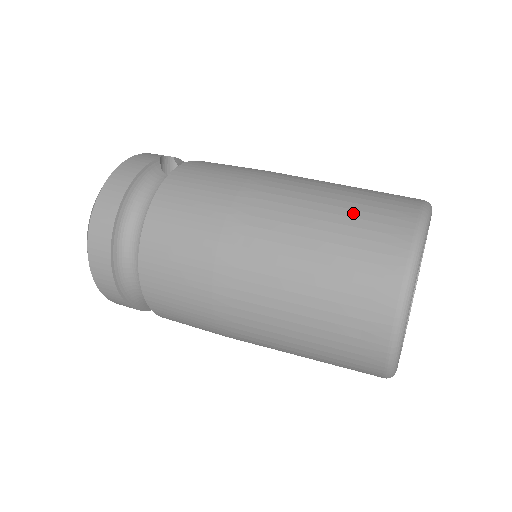
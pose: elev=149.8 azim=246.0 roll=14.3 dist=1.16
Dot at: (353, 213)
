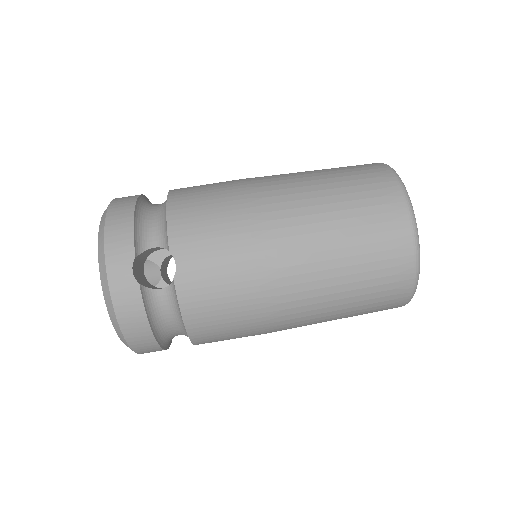
Dot at: (365, 284)
